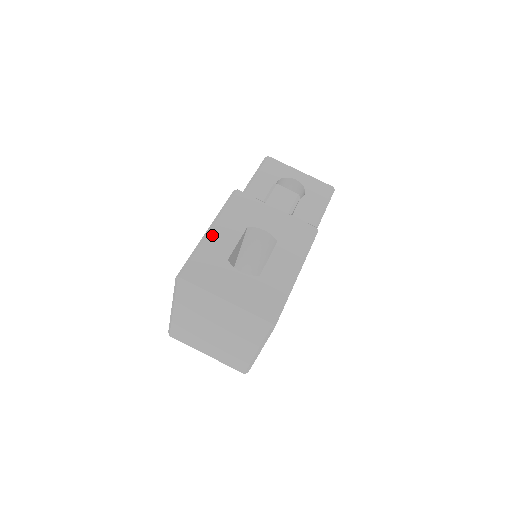
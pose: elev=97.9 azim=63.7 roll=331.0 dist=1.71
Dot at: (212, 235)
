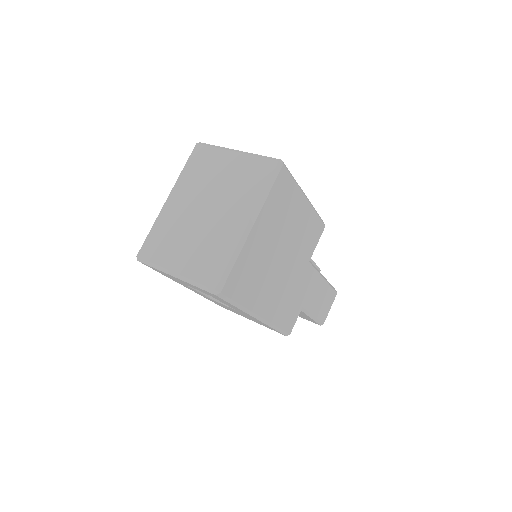
Dot at: occluded
